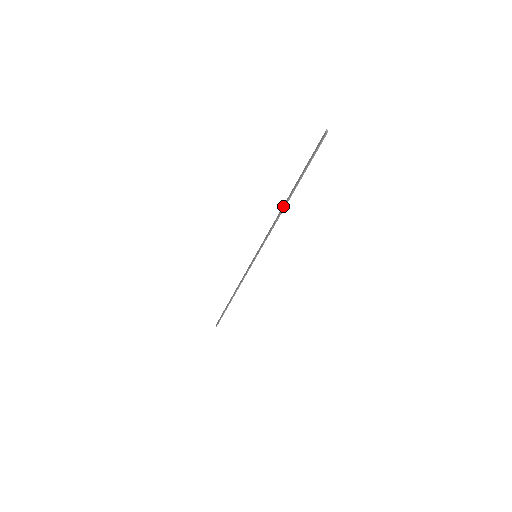
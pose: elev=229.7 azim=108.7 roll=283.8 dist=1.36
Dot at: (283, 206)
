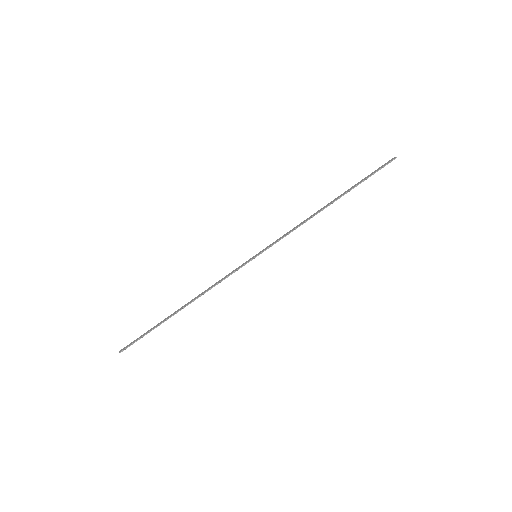
Dot at: (322, 208)
